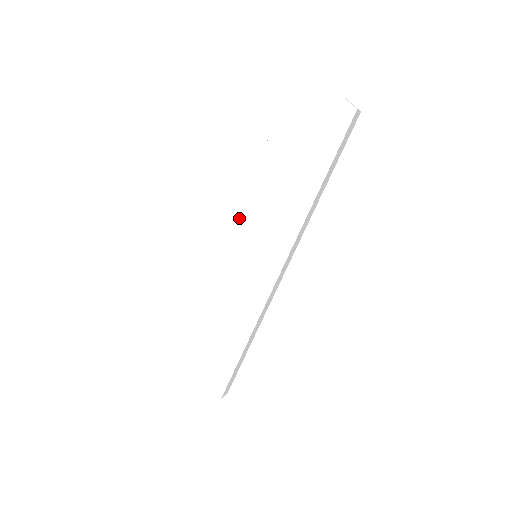
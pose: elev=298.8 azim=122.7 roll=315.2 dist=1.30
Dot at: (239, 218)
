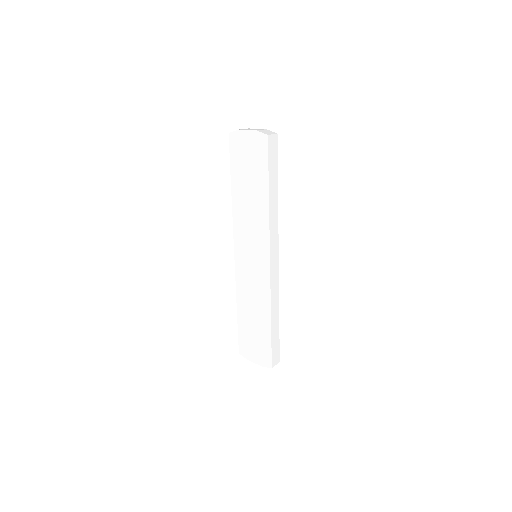
Dot at: (235, 234)
